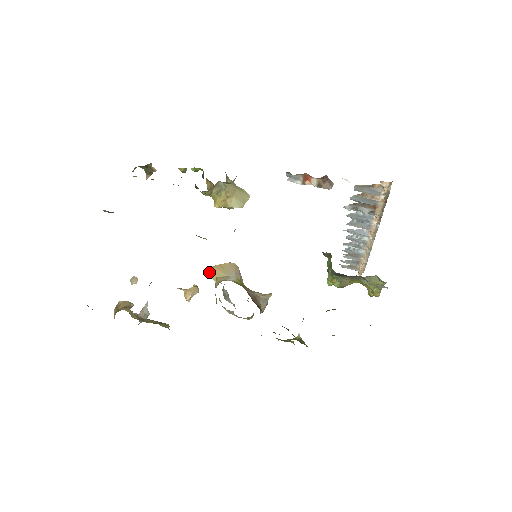
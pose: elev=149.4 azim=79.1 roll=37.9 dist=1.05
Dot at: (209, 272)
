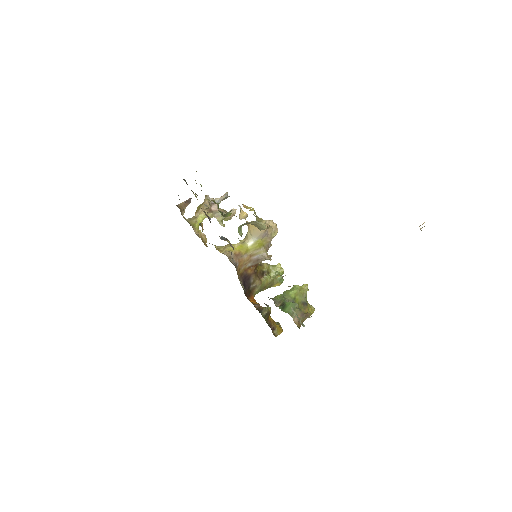
Dot at: (247, 224)
